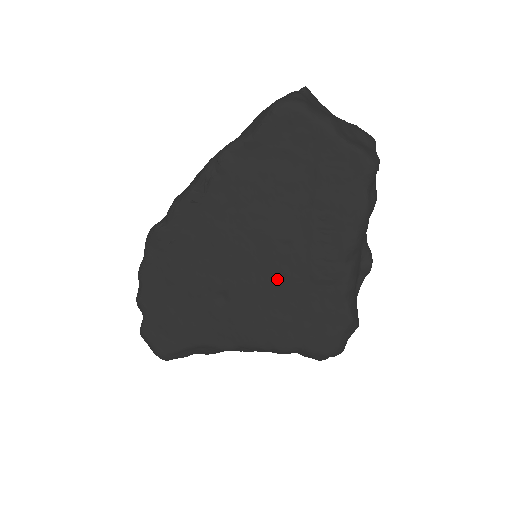
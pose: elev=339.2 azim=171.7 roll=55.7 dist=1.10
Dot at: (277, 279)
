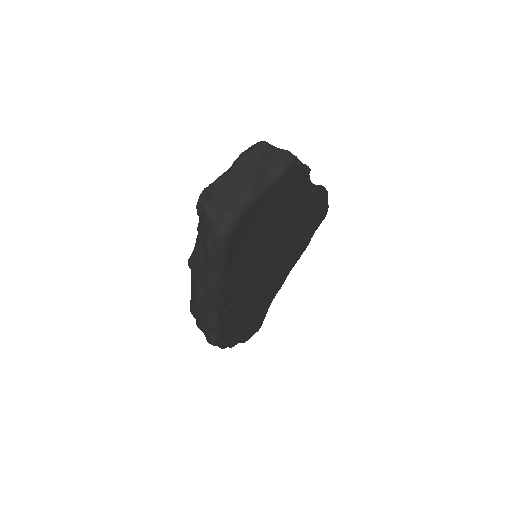
Dot at: (286, 248)
